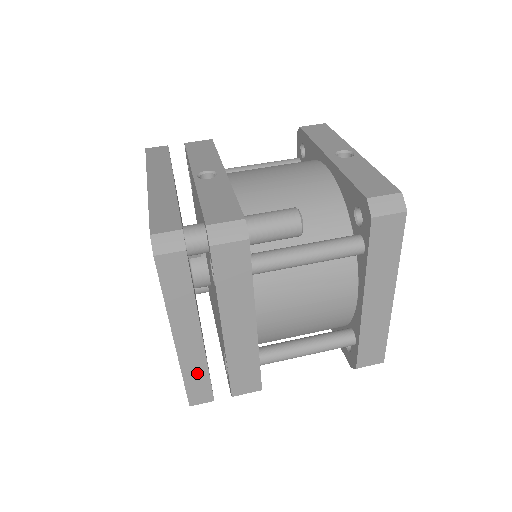
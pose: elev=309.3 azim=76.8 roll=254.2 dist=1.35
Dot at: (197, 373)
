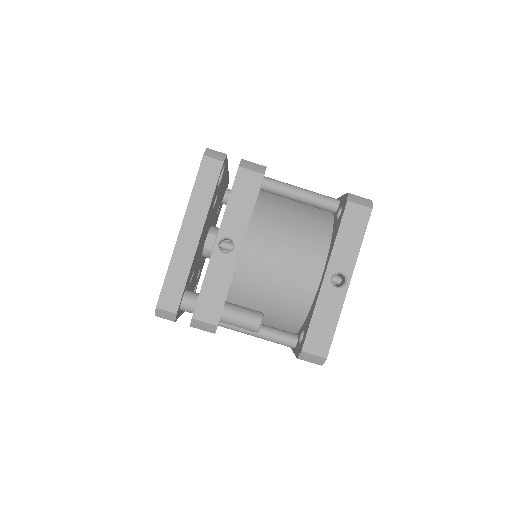
Dot at: occluded
